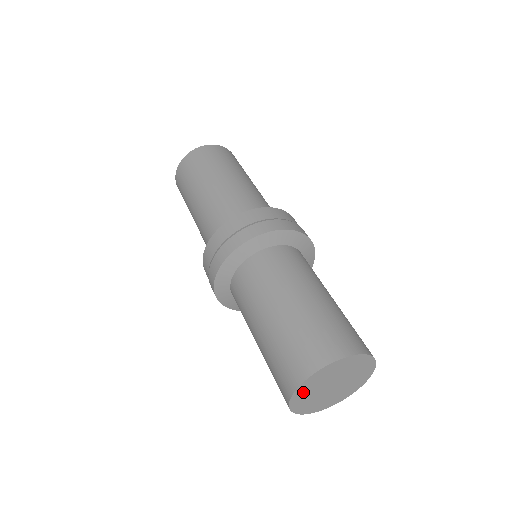
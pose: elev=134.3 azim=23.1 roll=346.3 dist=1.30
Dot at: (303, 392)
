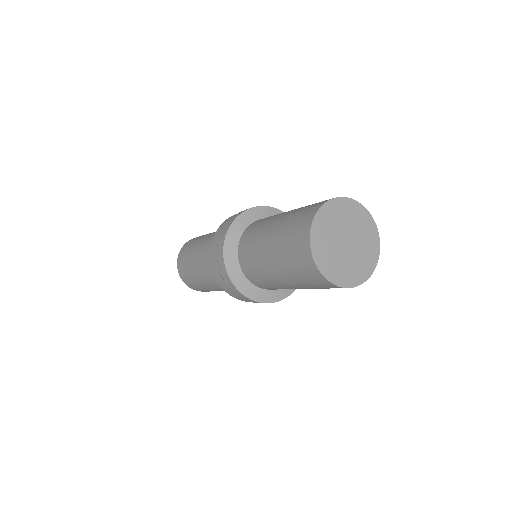
Dot at: (320, 230)
